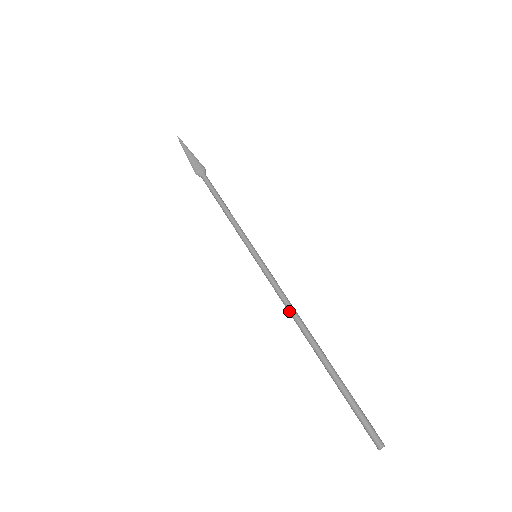
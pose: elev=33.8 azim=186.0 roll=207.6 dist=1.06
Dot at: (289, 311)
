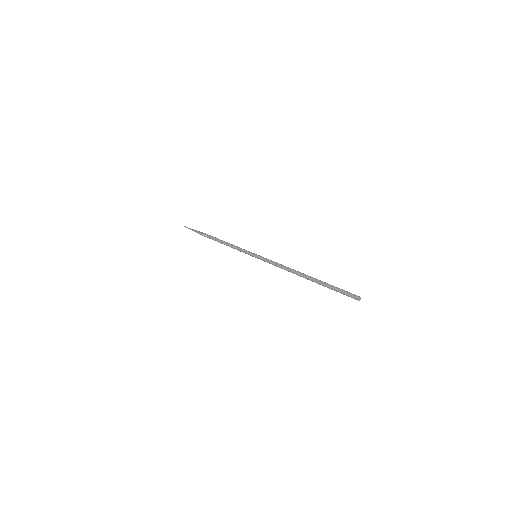
Dot at: (286, 268)
